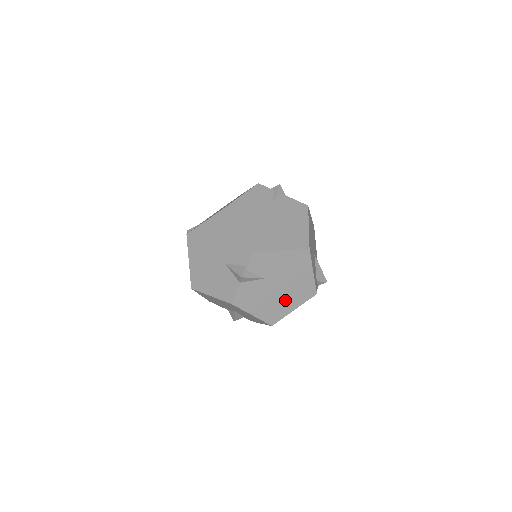
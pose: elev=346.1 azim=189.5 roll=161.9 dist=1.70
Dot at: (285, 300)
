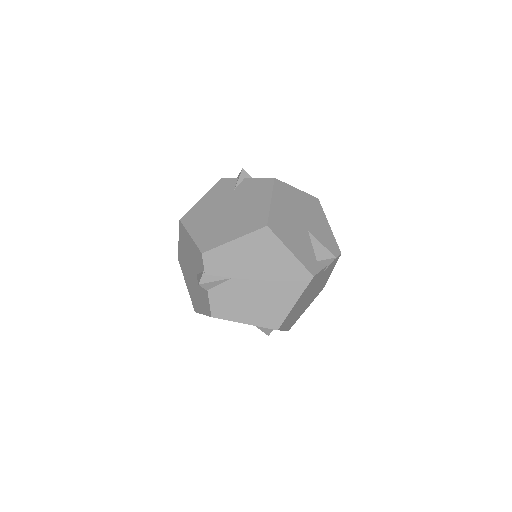
Dot at: (275, 295)
